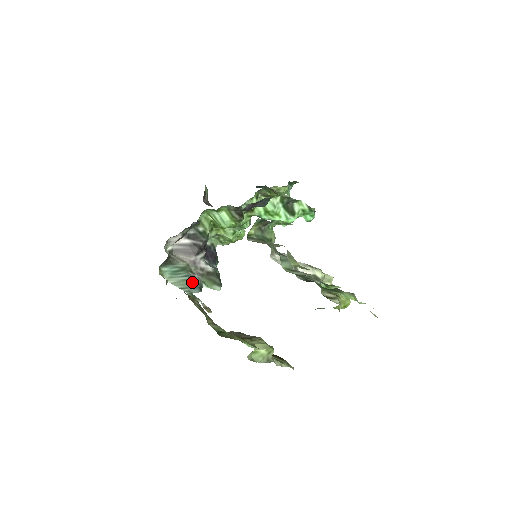
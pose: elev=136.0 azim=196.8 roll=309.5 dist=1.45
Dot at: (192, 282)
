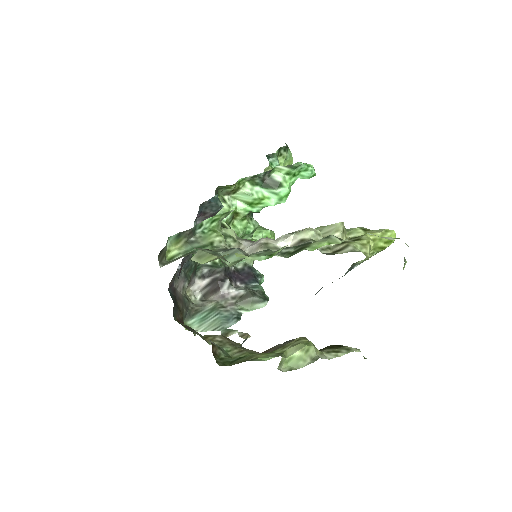
Dot at: (225, 317)
